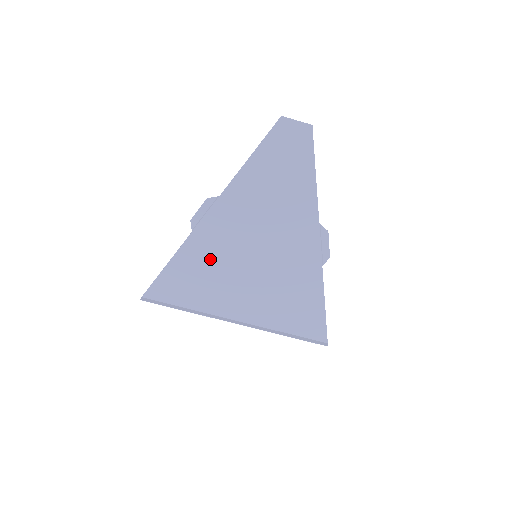
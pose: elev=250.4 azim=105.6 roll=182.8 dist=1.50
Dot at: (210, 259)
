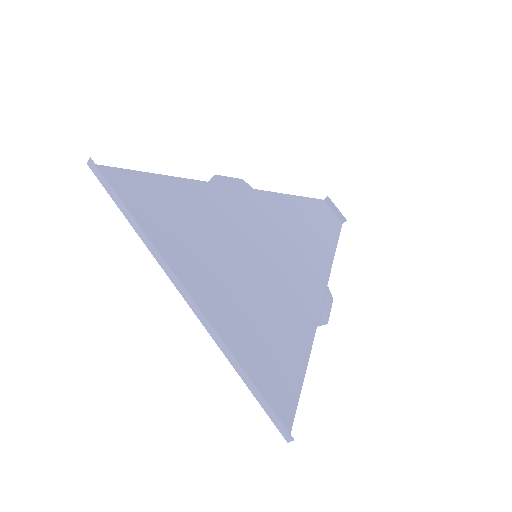
Dot at: (207, 214)
